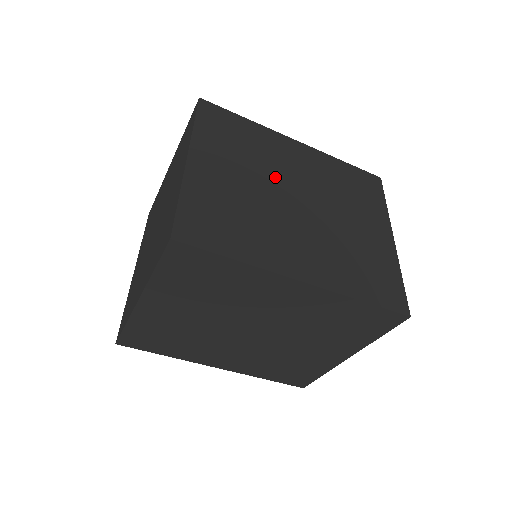
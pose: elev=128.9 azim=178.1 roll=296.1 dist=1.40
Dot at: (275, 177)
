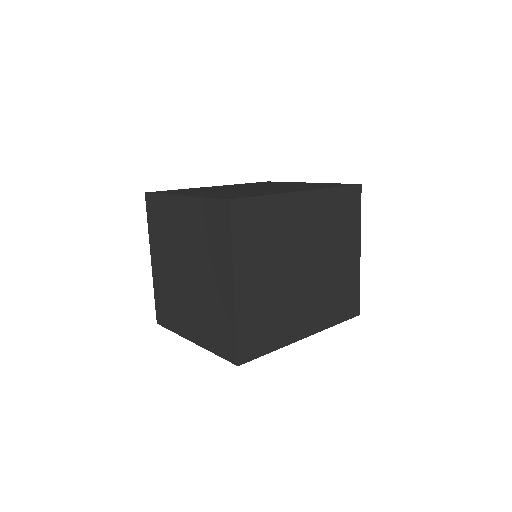
Dot at: (229, 189)
